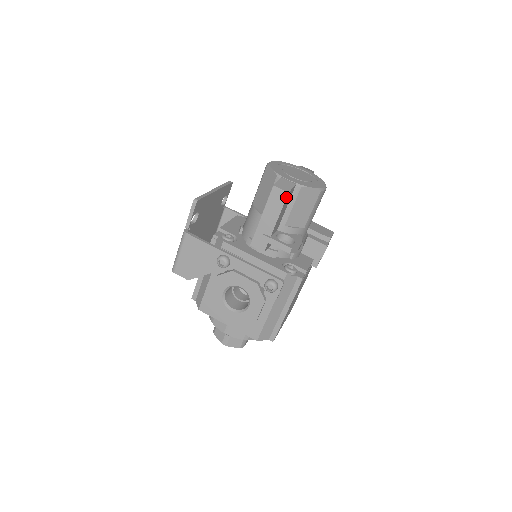
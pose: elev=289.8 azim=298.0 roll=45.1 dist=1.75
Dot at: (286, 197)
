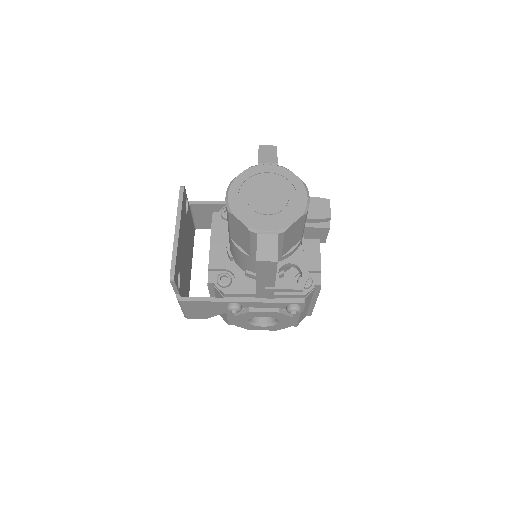
Dot at: (276, 264)
